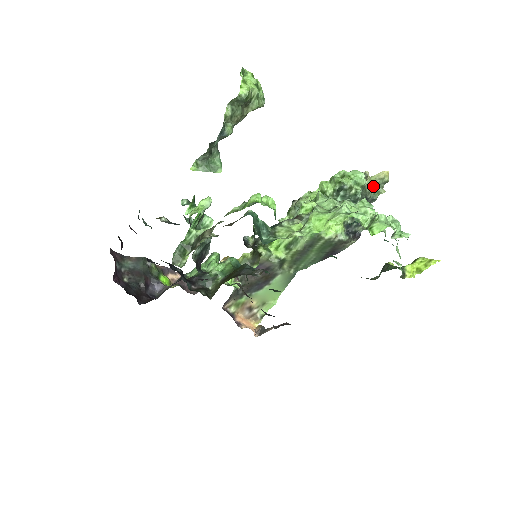
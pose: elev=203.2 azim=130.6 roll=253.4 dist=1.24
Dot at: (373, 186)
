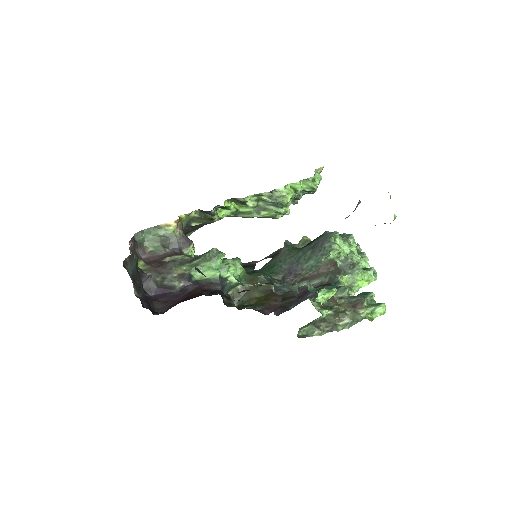
Dot at: occluded
